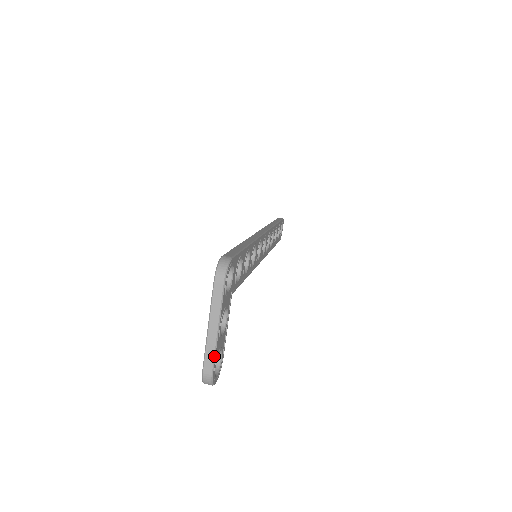
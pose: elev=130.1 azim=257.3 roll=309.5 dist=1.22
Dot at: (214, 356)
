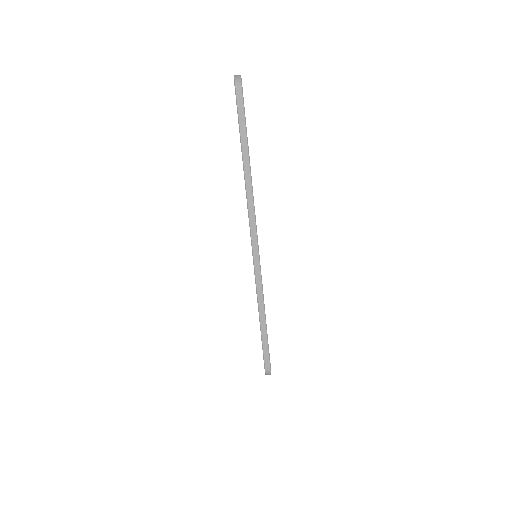
Dot at: occluded
